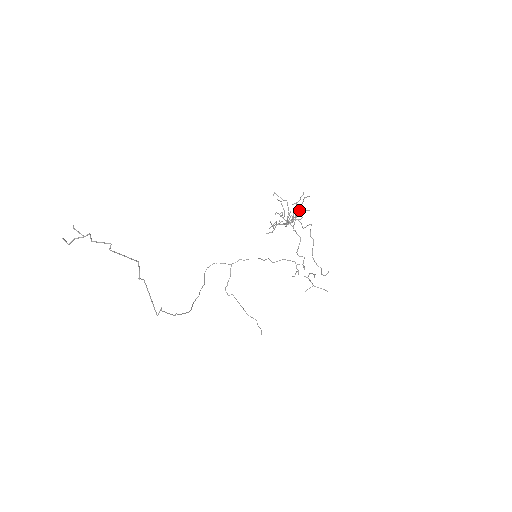
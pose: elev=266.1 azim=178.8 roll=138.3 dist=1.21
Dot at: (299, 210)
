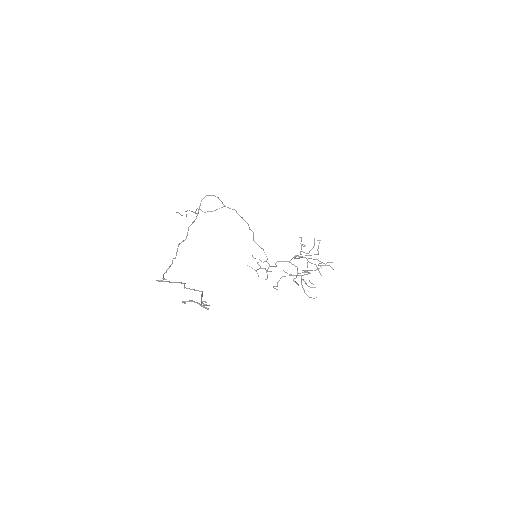
Dot at: occluded
